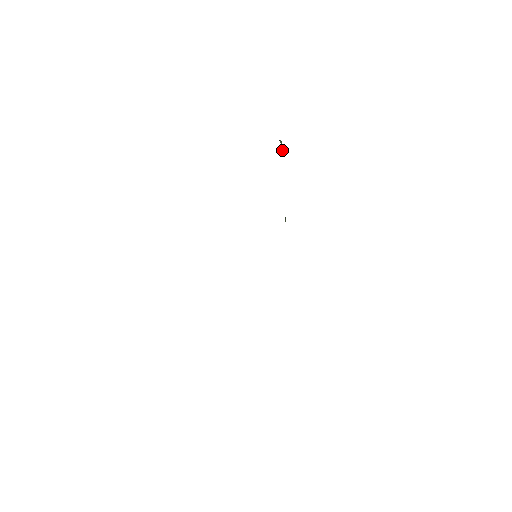
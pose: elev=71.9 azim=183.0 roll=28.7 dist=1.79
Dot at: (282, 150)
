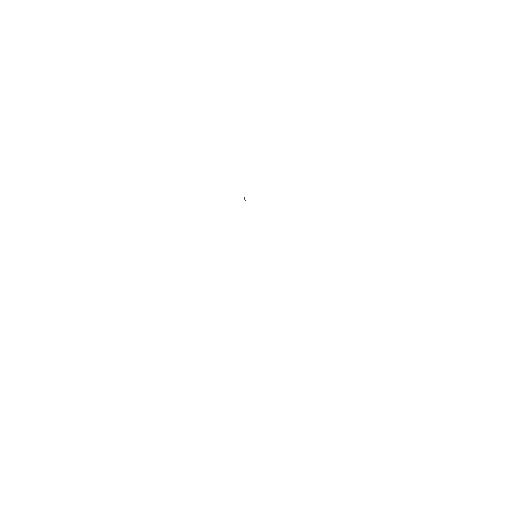
Dot at: occluded
